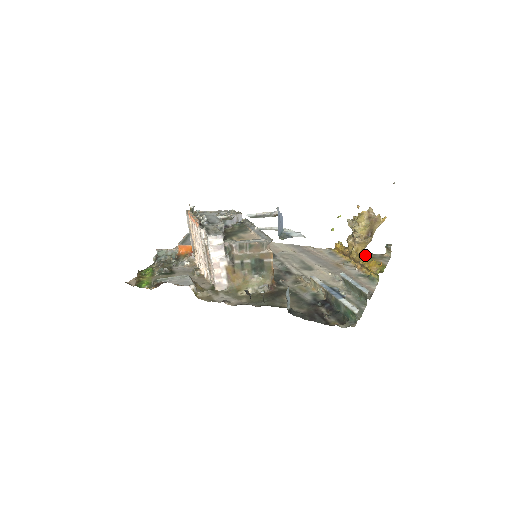
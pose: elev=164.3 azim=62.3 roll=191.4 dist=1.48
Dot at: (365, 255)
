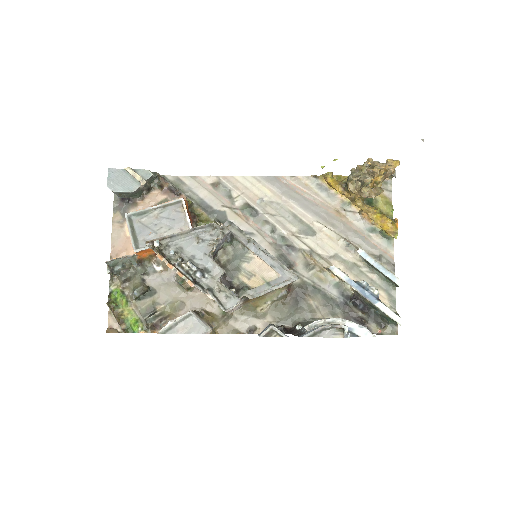
Dot at: occluded
